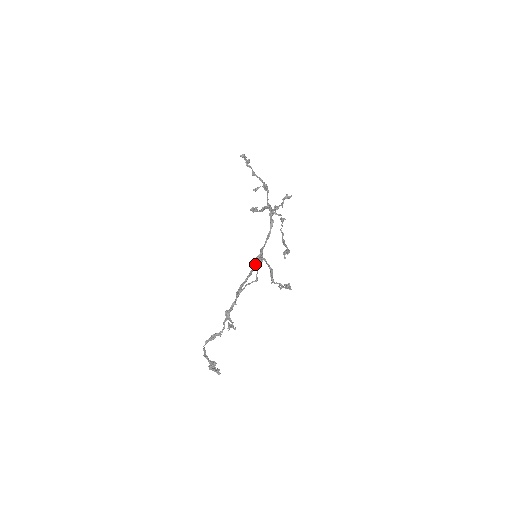
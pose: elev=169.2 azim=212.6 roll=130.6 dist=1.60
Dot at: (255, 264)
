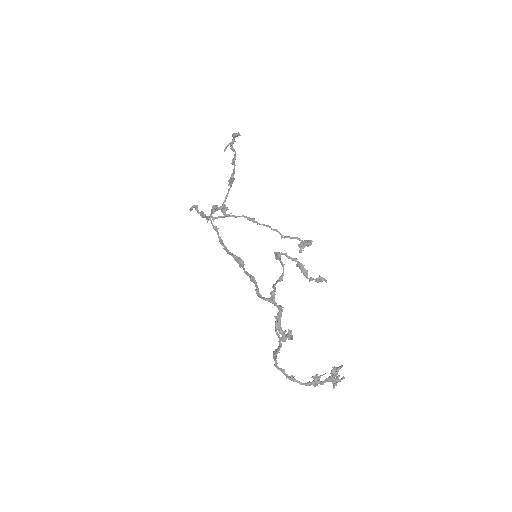
Dot at: (244, 269)
